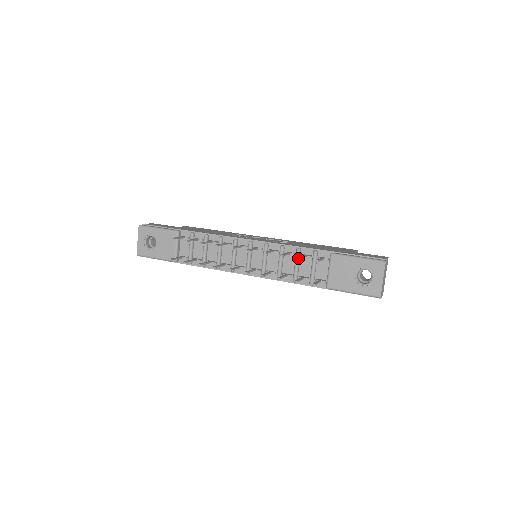
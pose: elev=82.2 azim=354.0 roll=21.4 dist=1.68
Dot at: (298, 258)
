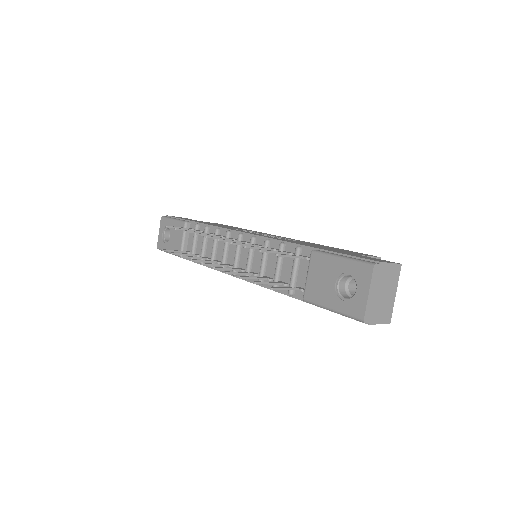
Dot at: occluded
